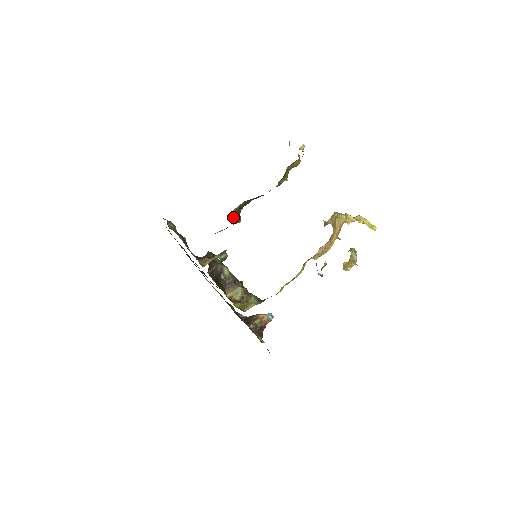
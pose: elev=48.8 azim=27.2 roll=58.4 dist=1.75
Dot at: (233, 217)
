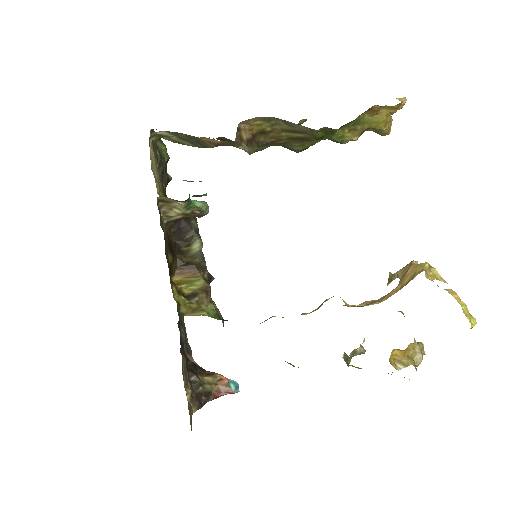
Dot at: (242, 133)
